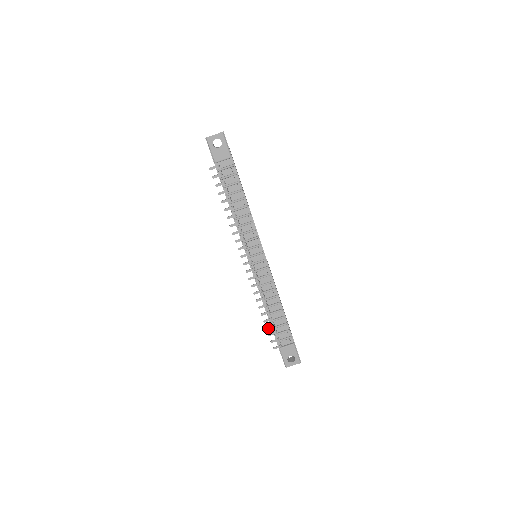
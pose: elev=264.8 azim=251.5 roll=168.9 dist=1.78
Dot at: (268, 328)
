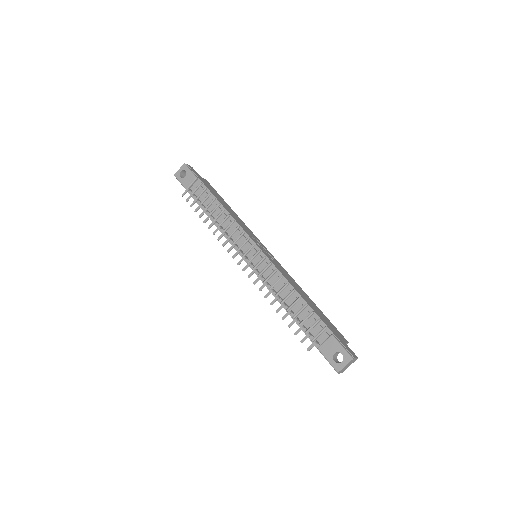
Dot at: (290, 325)
